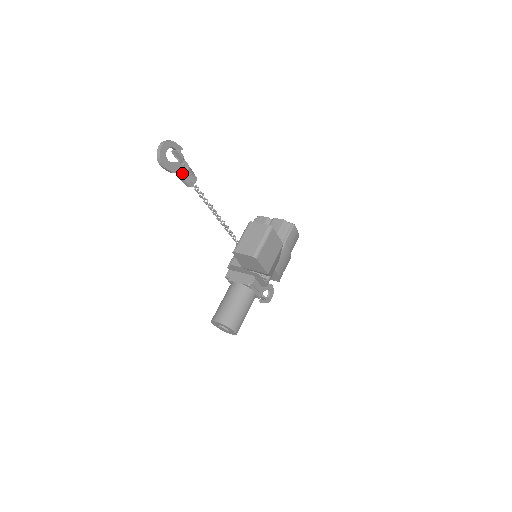
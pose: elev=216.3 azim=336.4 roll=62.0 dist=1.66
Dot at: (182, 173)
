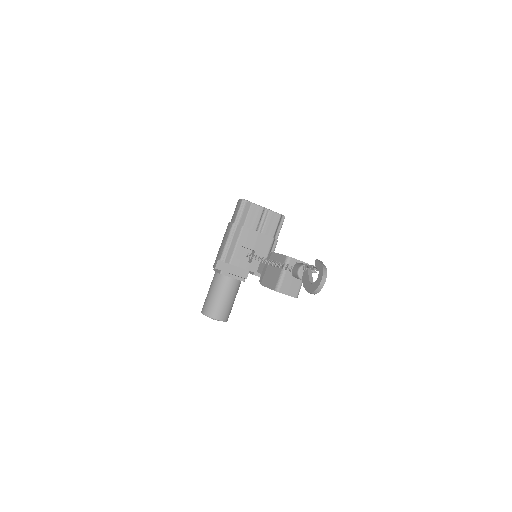
Dot at: occluded
